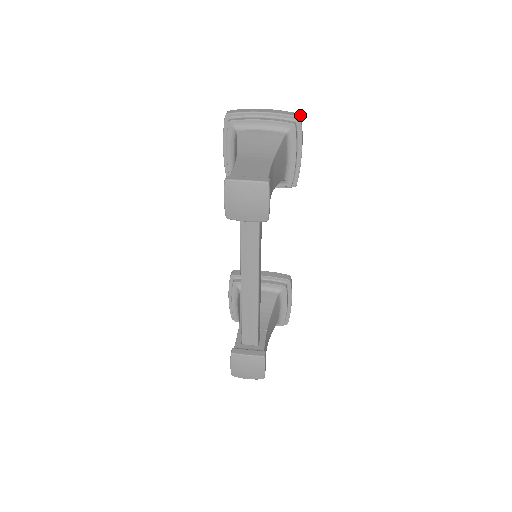
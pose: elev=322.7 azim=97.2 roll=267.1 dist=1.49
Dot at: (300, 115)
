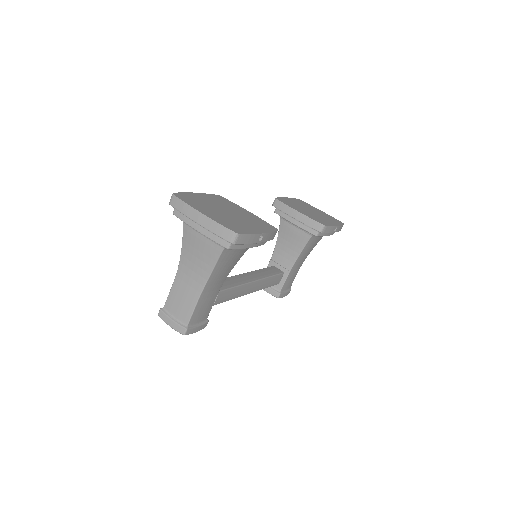
Dot at: (236, 235)
